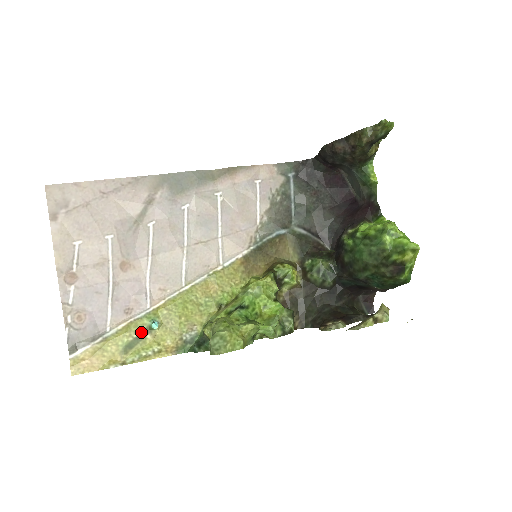
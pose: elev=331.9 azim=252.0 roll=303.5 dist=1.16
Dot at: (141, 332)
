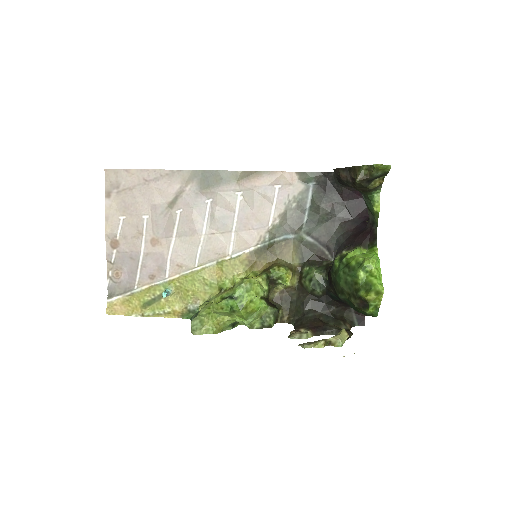
Dot at: (158, 295)
